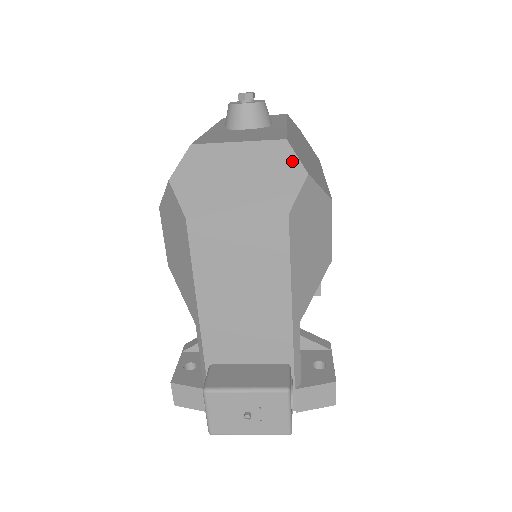
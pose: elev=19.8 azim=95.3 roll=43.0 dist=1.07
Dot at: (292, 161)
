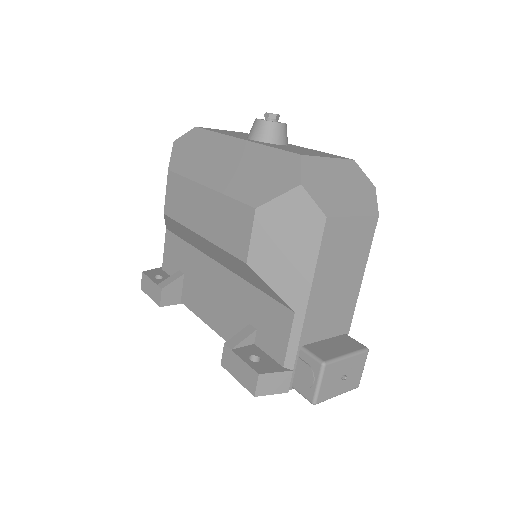
Dot at: (364, 177)
